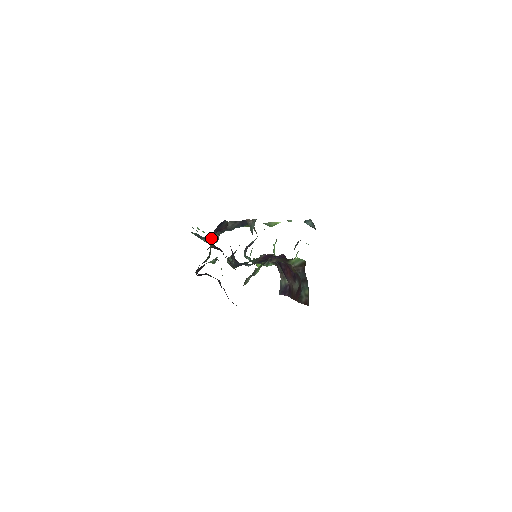
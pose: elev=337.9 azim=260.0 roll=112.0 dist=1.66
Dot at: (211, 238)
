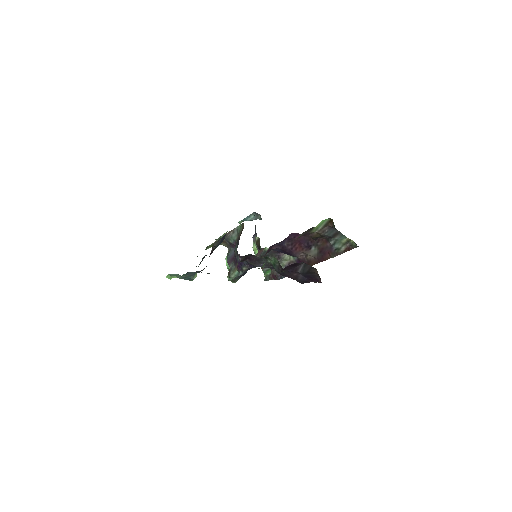
Dot at: occluded
